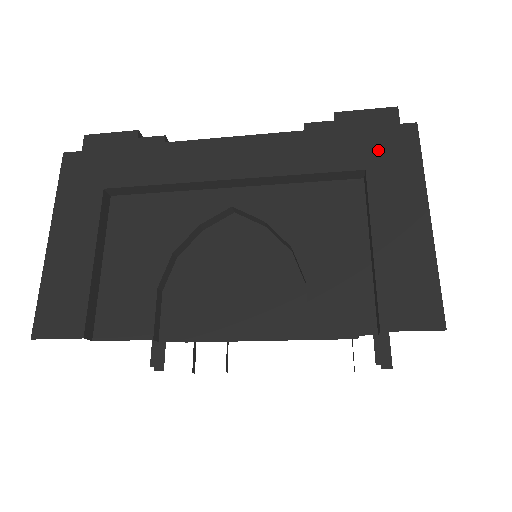
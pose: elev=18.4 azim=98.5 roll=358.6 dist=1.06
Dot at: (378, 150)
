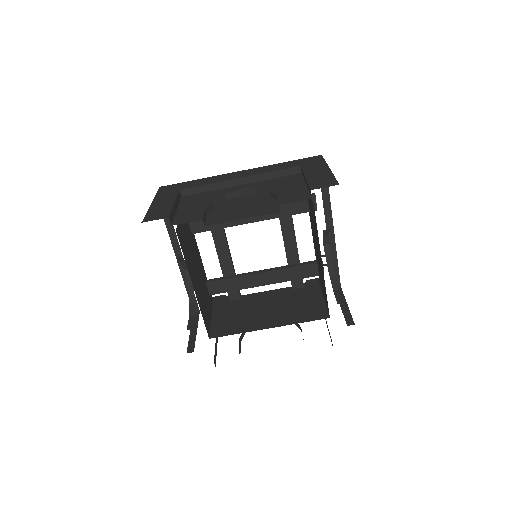
Dot at: (306, 162)
